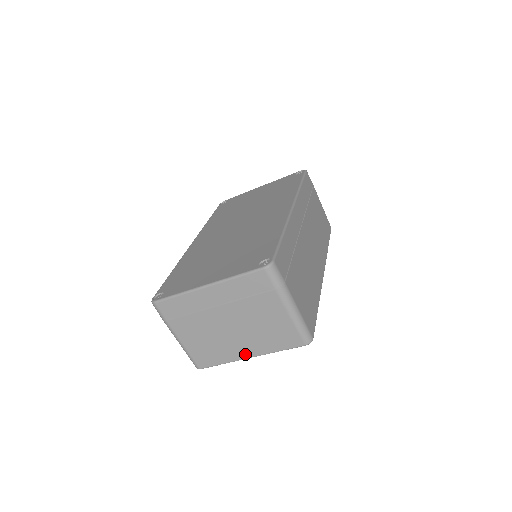
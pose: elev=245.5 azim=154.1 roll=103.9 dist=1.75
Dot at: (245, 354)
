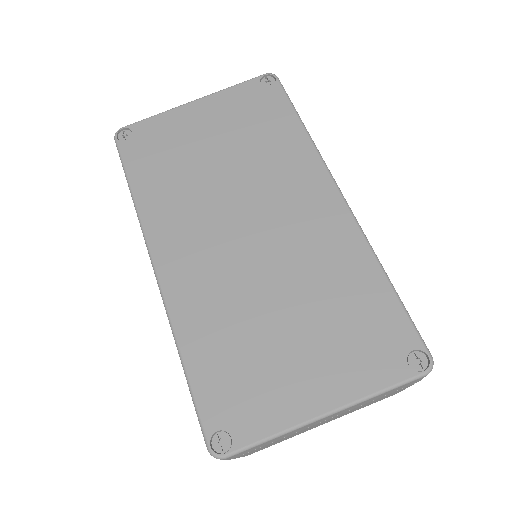
Dot at: occluded
